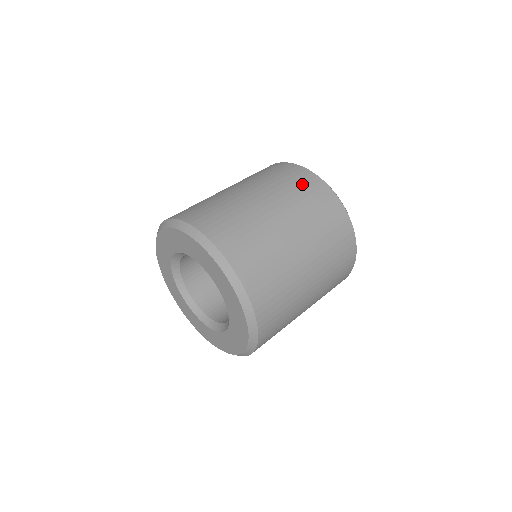
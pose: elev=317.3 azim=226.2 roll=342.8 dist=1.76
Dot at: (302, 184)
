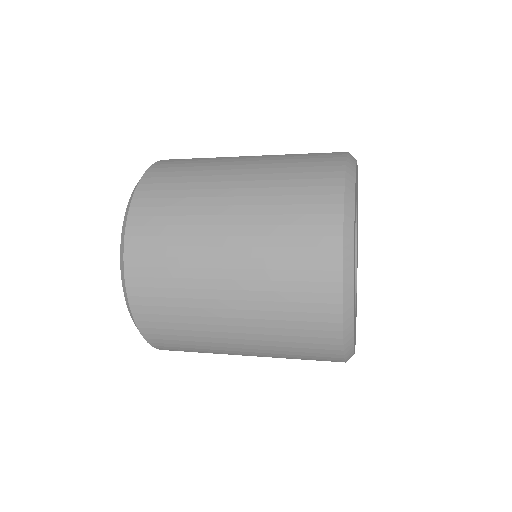
Dot at: (310, 166)
